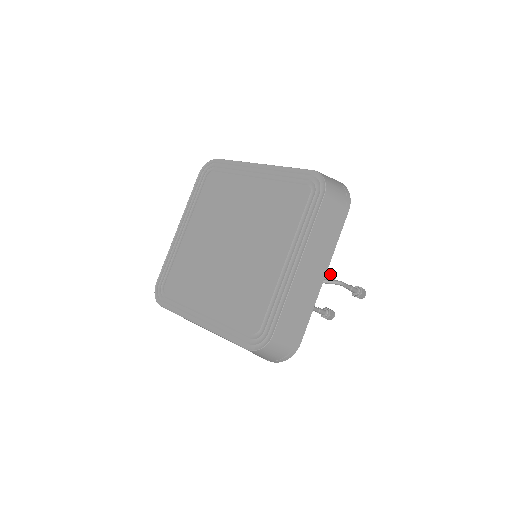
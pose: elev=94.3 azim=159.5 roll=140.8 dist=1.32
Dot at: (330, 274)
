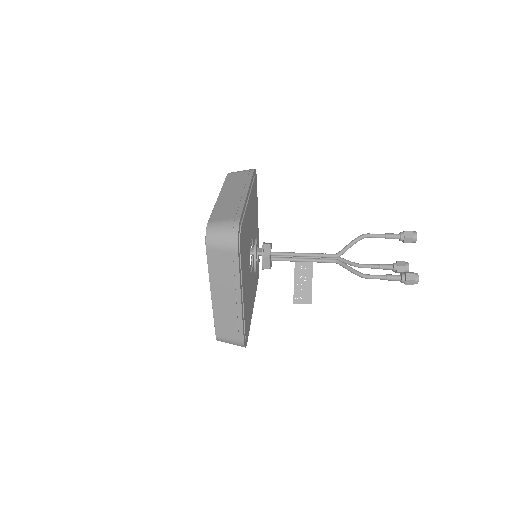
Dot at: (396, 262)
